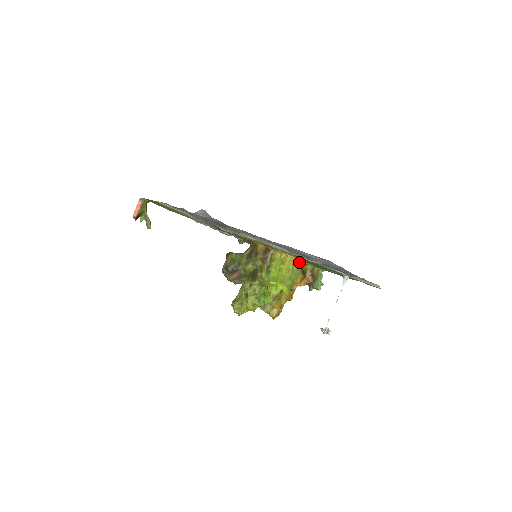
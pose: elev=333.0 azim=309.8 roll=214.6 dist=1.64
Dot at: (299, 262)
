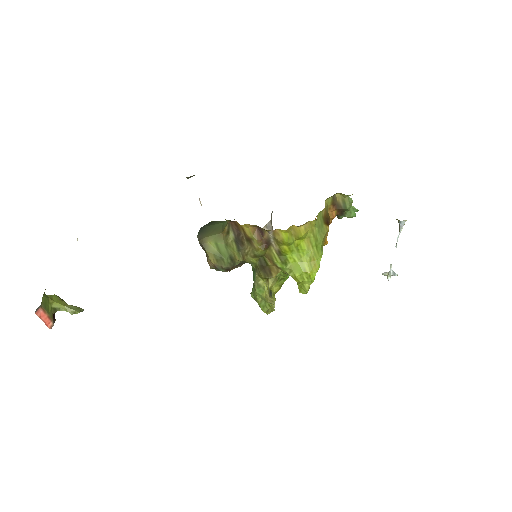
Dot at: occluded
